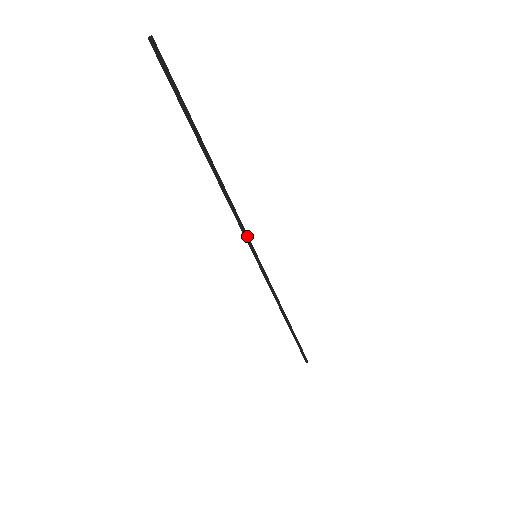
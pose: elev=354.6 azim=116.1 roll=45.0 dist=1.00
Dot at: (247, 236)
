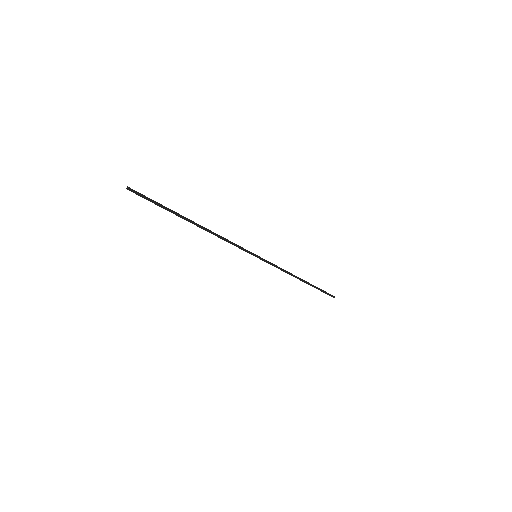
Dot at: (243, 249)
